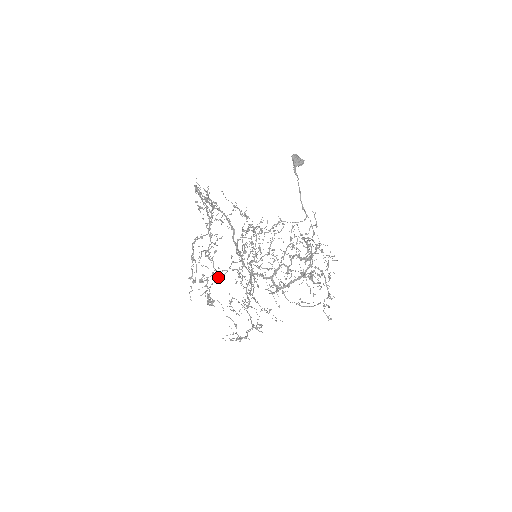
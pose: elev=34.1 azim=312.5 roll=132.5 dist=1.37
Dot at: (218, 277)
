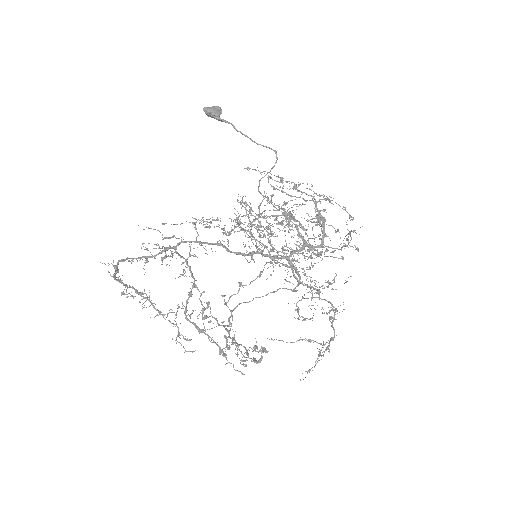
Dot at: occluded
